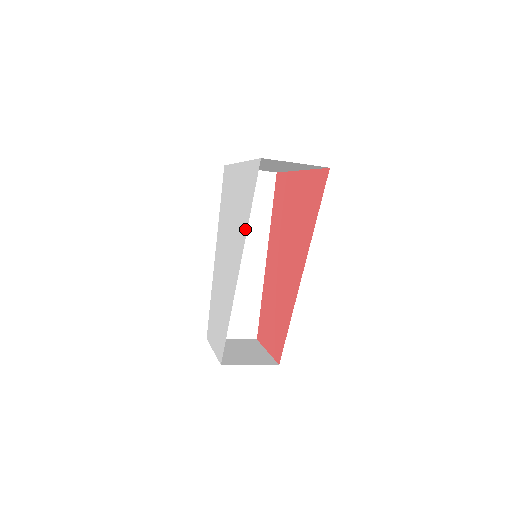
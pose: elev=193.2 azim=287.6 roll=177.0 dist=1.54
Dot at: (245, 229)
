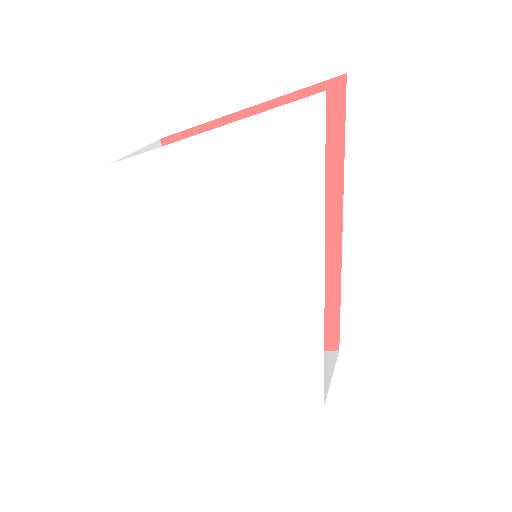
Dot at: (315, 216)
